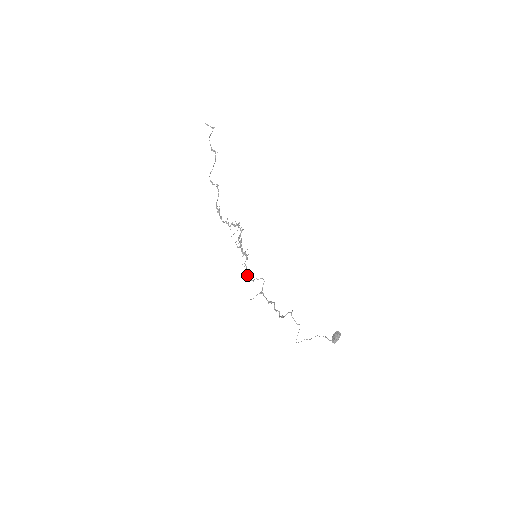
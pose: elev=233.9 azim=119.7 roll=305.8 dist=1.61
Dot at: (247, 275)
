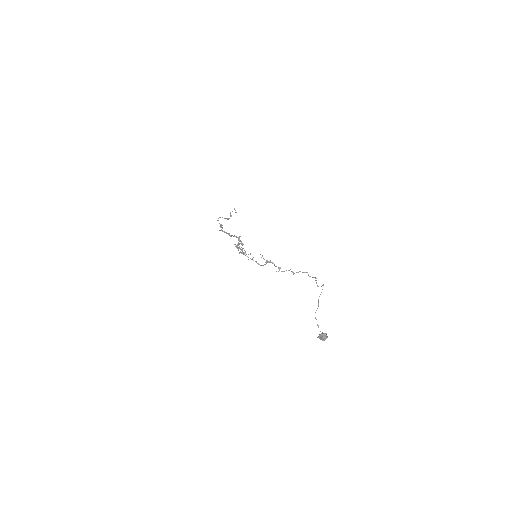
Dot at: occluded
